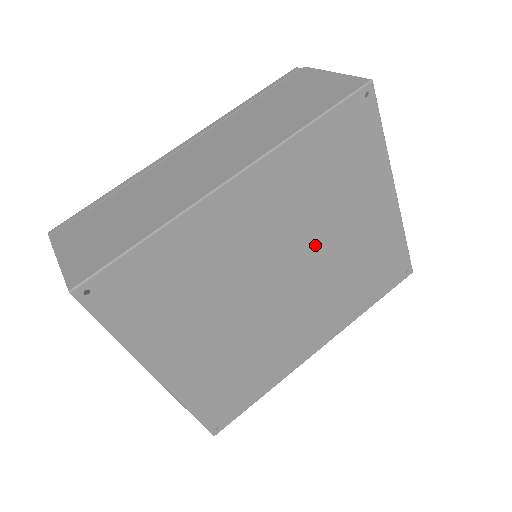
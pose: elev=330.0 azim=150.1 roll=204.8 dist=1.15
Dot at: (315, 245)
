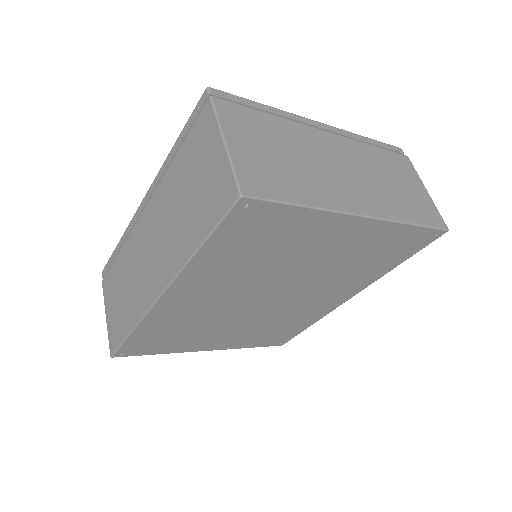
Dot at: (284, 278)
